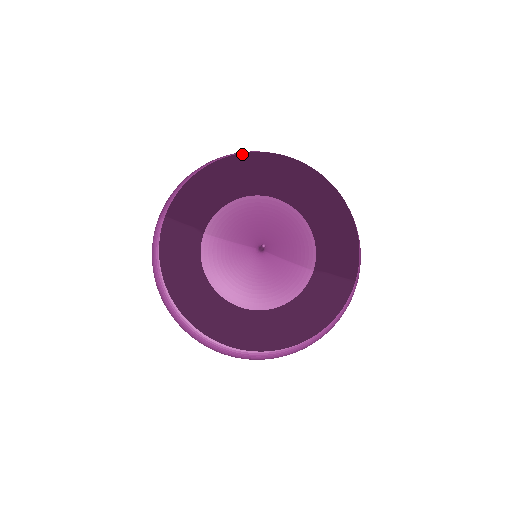
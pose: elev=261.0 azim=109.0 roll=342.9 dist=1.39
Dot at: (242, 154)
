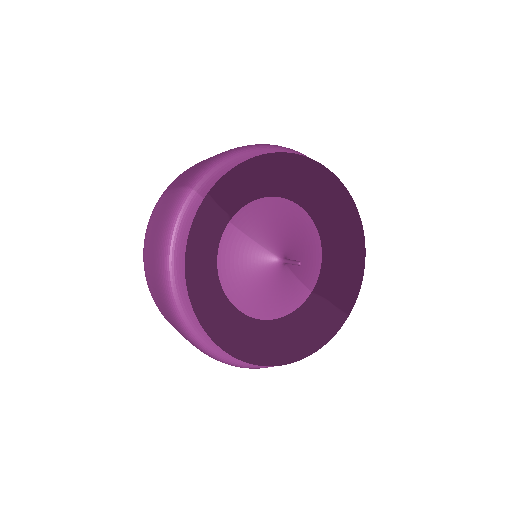
Dot at: (300, 156)
